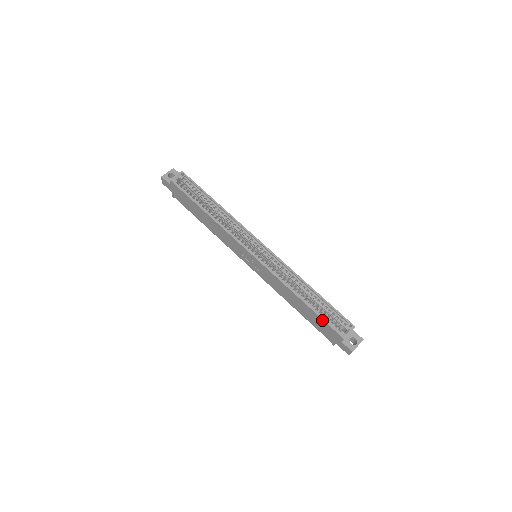
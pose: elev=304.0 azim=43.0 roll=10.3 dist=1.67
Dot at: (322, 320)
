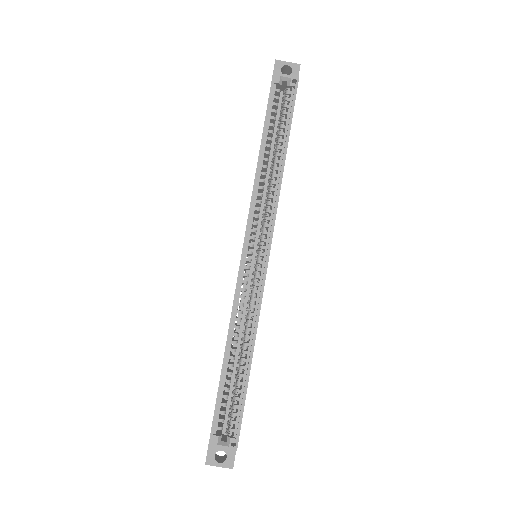
Dot at: (216, 401)
